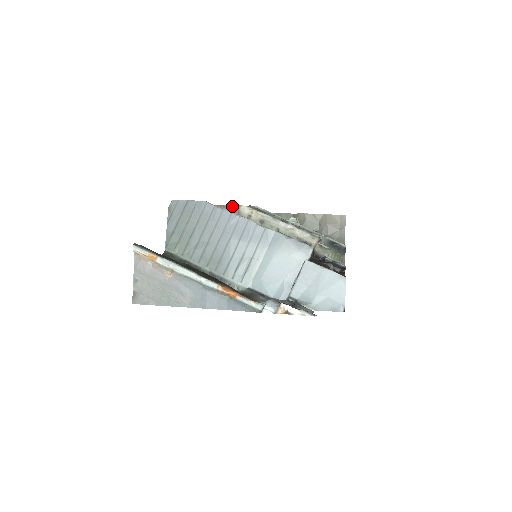
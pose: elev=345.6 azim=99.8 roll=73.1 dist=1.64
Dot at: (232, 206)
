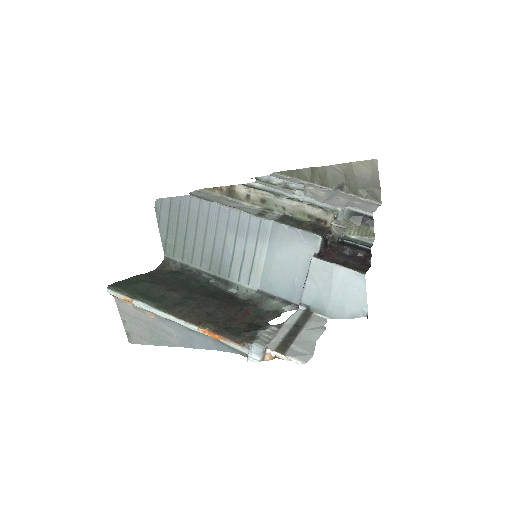
Dot at: (226, 187)
